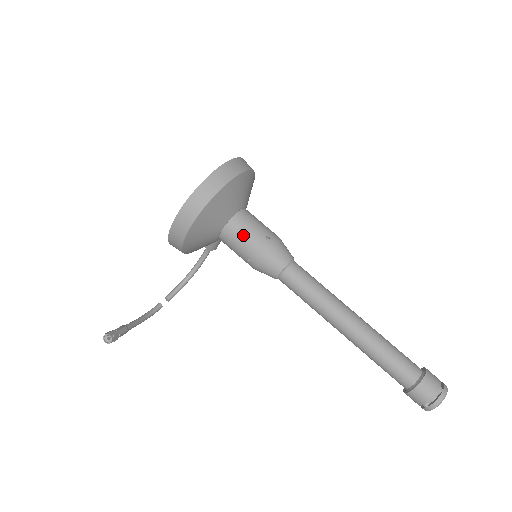
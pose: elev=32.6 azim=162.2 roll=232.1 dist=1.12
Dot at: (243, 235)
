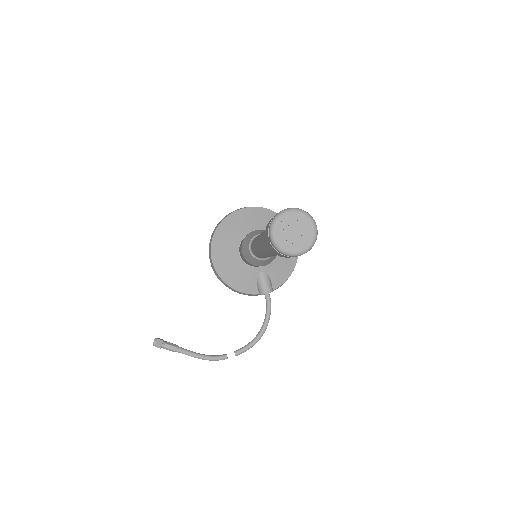
Dot at: occluded
